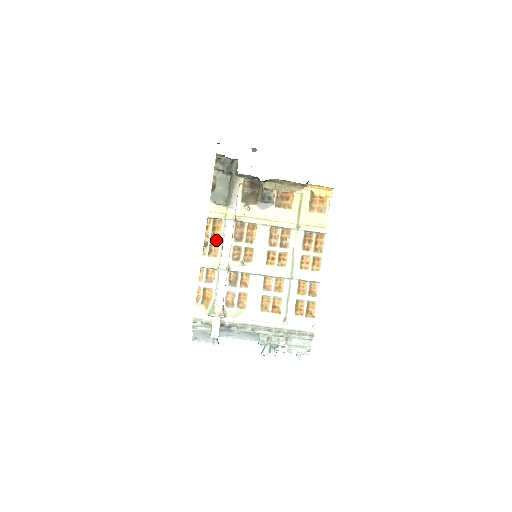
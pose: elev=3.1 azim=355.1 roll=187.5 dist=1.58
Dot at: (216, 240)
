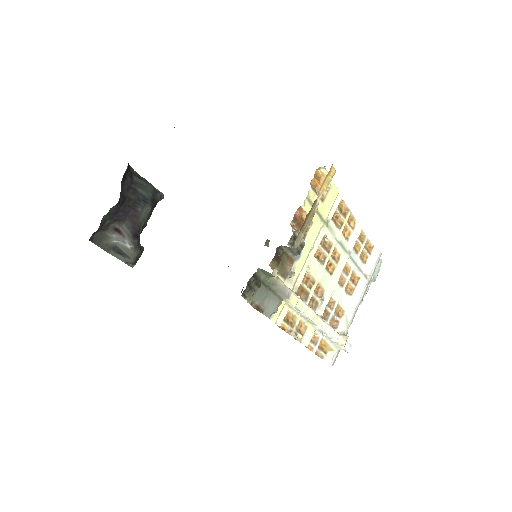
Dot at: (297, 323)
